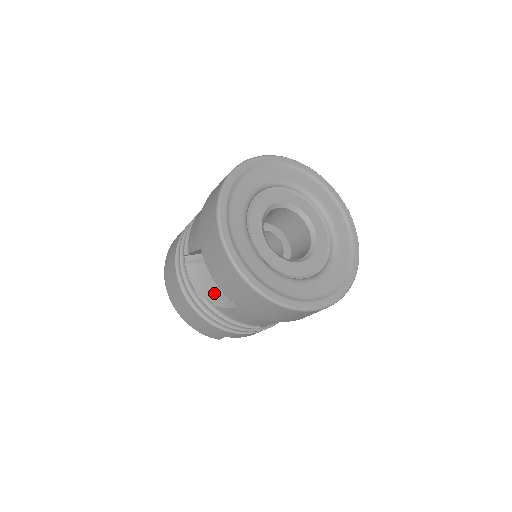
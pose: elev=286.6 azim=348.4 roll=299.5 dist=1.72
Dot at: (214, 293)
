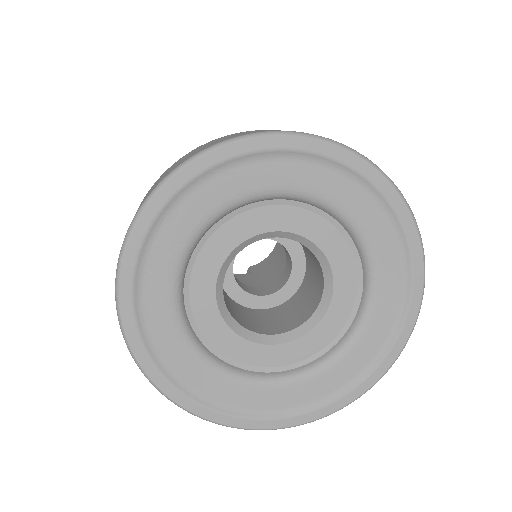
Dot at: occluded
